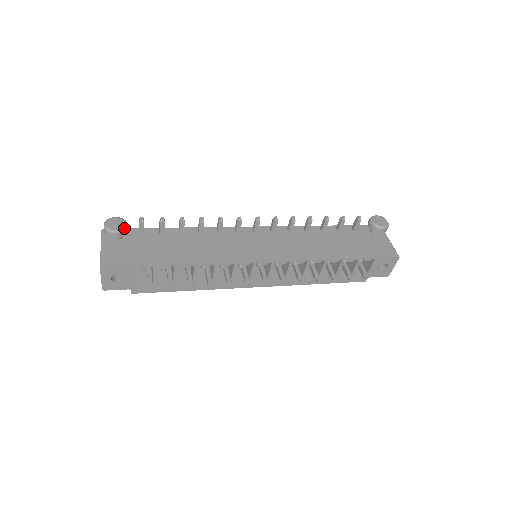
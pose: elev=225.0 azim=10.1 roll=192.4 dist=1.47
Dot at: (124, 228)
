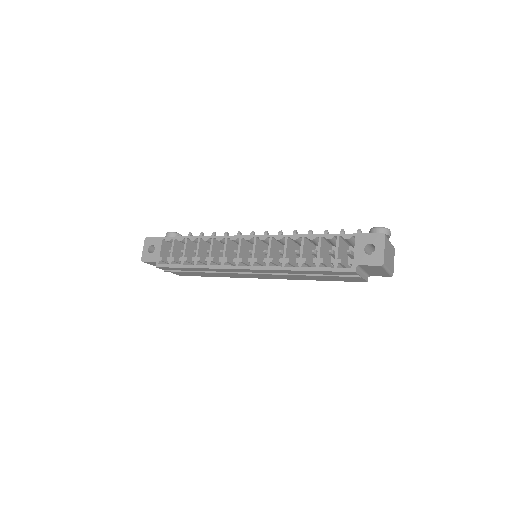
Dot at: (176, 232)
